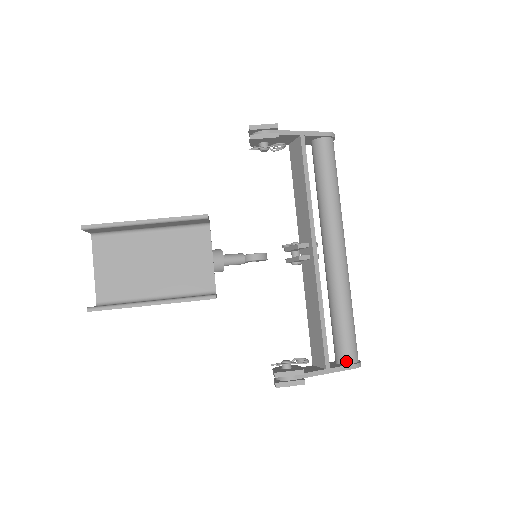
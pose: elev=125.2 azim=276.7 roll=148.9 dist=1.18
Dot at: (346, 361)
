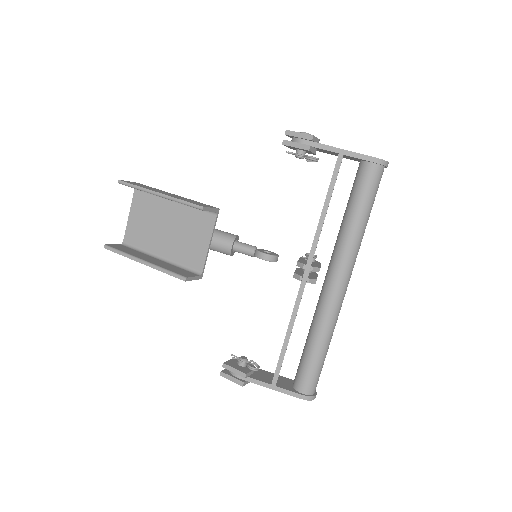
Dot at: (297, 388)
